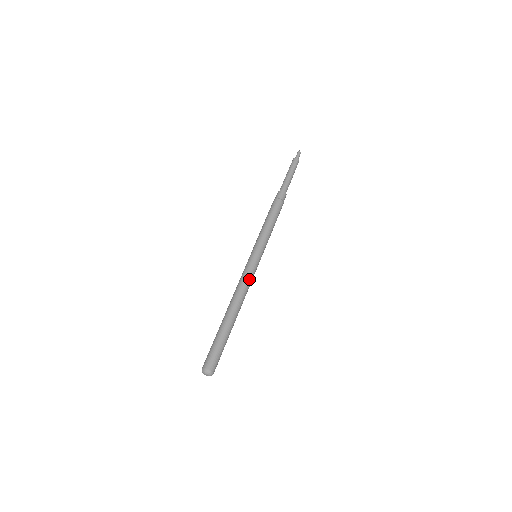
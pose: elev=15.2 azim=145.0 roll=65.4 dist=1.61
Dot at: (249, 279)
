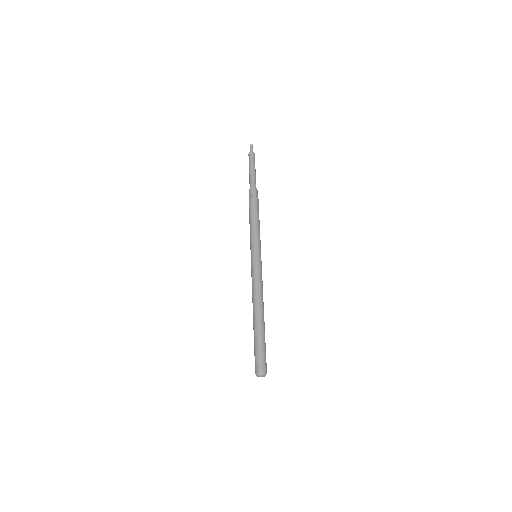
Dot at: (262, 281)
